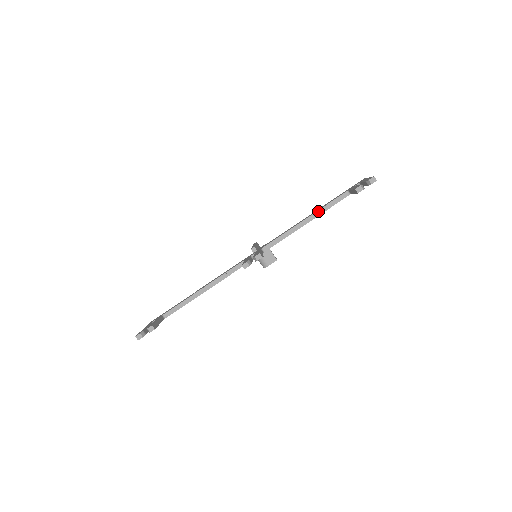
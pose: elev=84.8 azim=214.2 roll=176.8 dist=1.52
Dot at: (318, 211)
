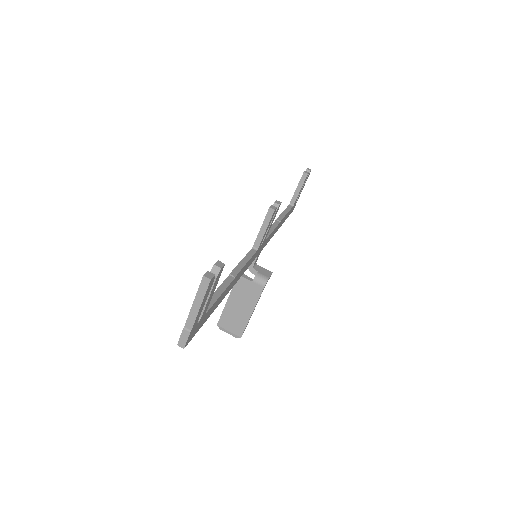
Dot at: (281, 214)
